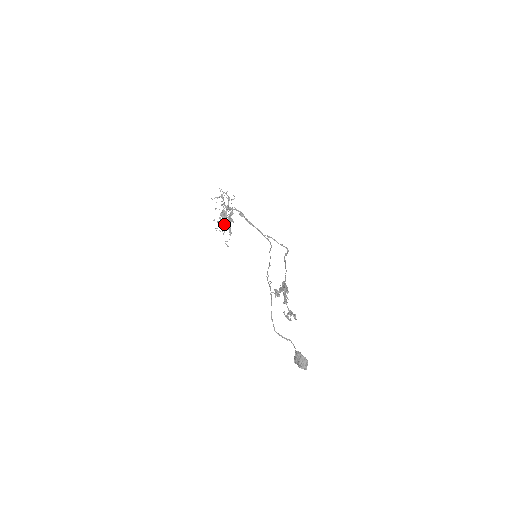
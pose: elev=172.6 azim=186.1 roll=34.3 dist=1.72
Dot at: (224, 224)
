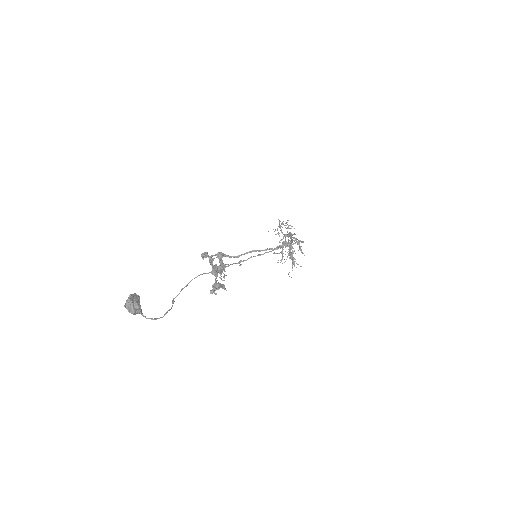
Dot at: occluded
